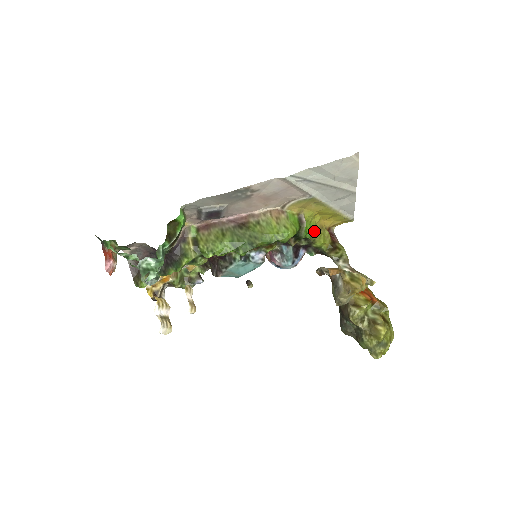
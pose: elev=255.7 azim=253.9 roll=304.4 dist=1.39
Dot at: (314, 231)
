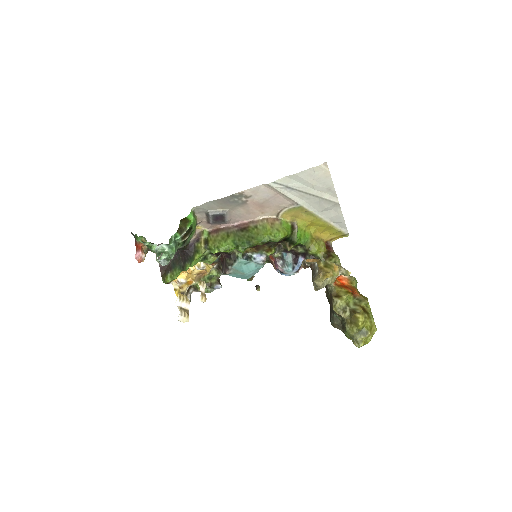
Dot at: (308, 239)
